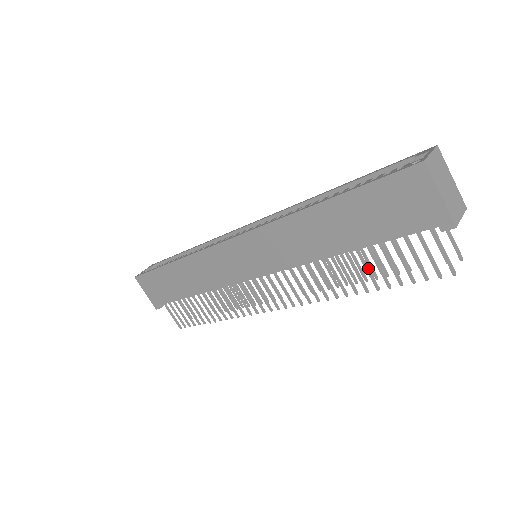
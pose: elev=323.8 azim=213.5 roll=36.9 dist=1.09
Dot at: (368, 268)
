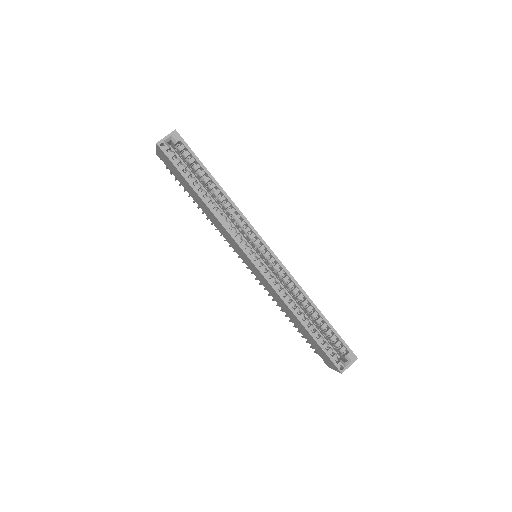
Dot at: occluded
